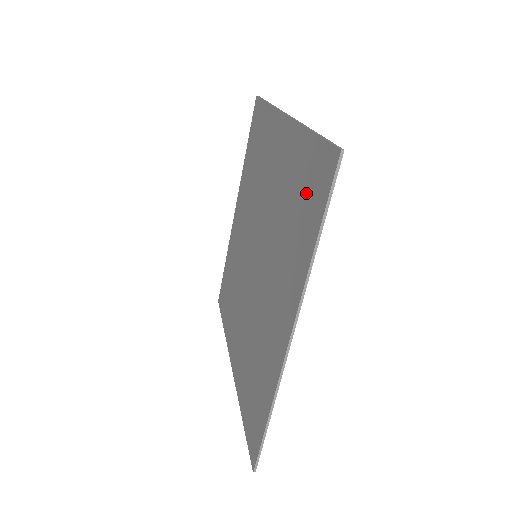
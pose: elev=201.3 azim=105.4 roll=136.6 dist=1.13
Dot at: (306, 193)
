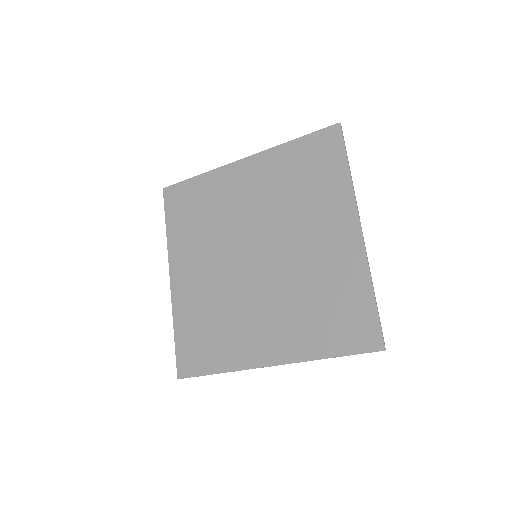
Dot at: (315, 162)
